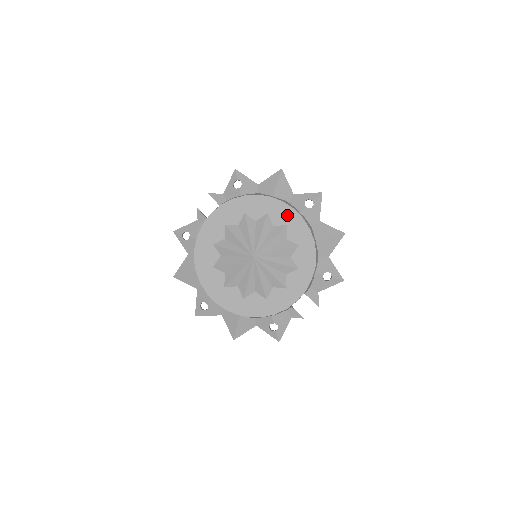
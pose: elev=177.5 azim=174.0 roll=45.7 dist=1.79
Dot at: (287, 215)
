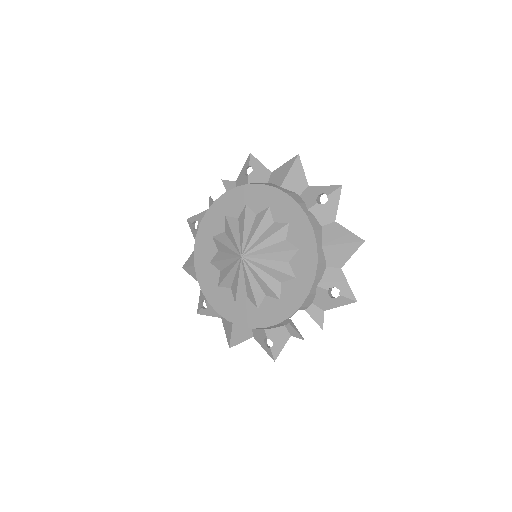
Dot at: (290, 210)
